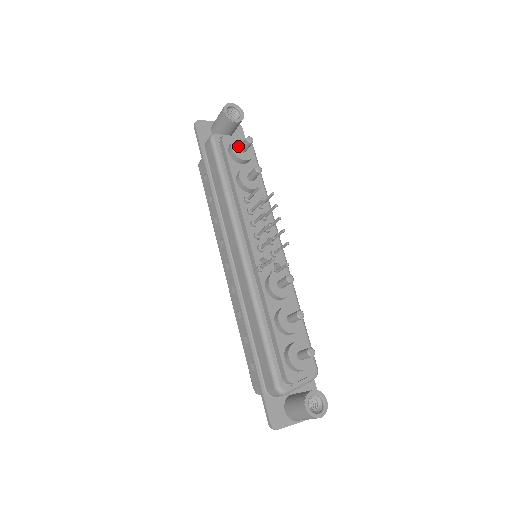
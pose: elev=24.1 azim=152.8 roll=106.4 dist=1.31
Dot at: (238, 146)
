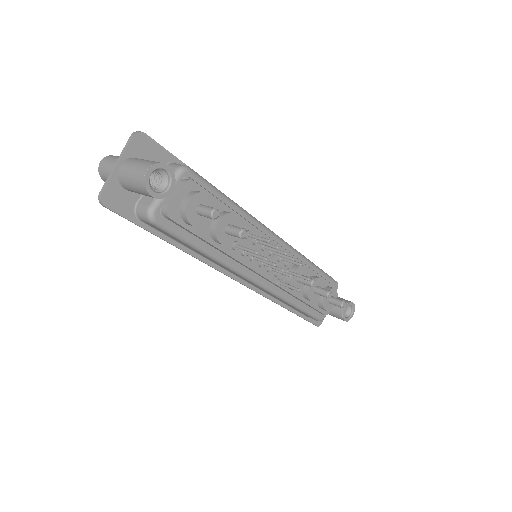
Dot at: (194, 213)
